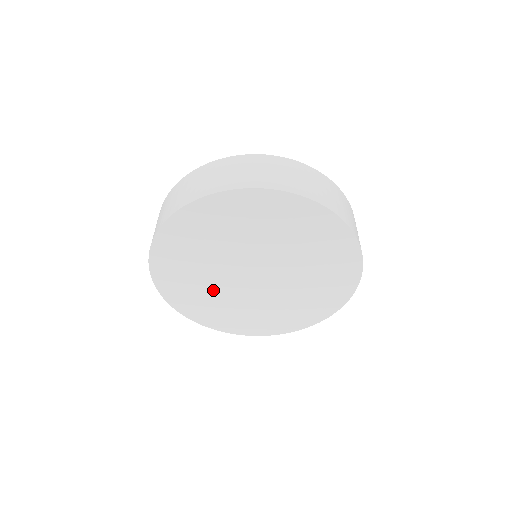
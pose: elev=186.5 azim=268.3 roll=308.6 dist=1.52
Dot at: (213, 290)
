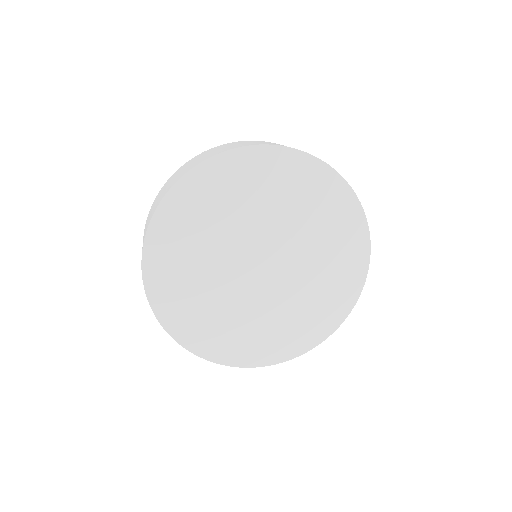
Dot at: (206, 254)
